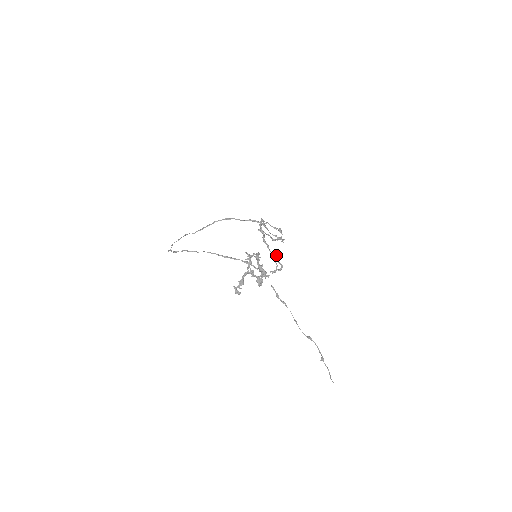
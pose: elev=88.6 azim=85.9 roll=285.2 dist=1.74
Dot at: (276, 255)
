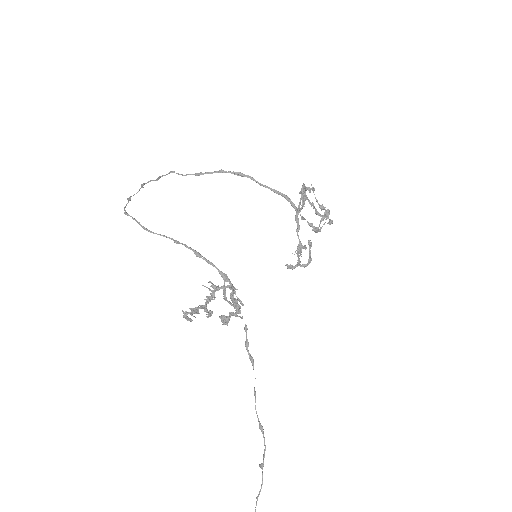
Dot at: (299, 252)
